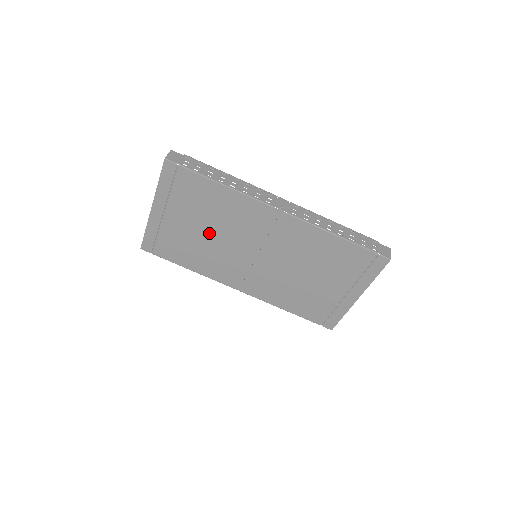
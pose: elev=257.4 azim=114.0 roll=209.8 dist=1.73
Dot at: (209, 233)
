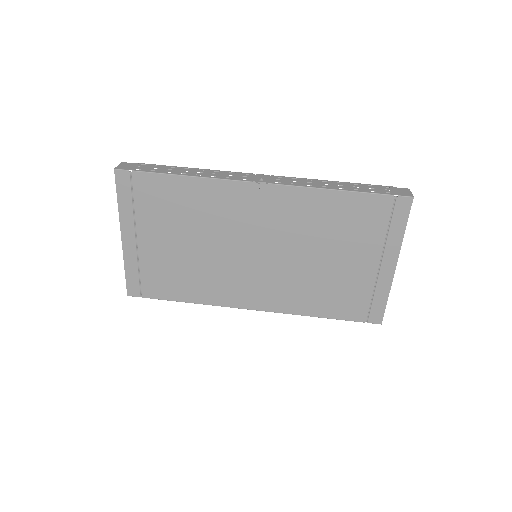
Dot at: (193, 245)
